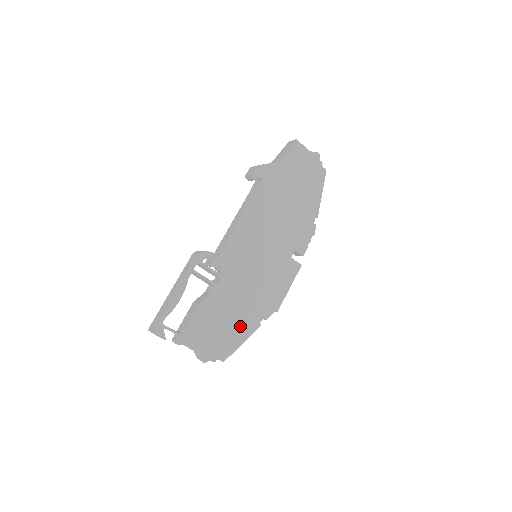
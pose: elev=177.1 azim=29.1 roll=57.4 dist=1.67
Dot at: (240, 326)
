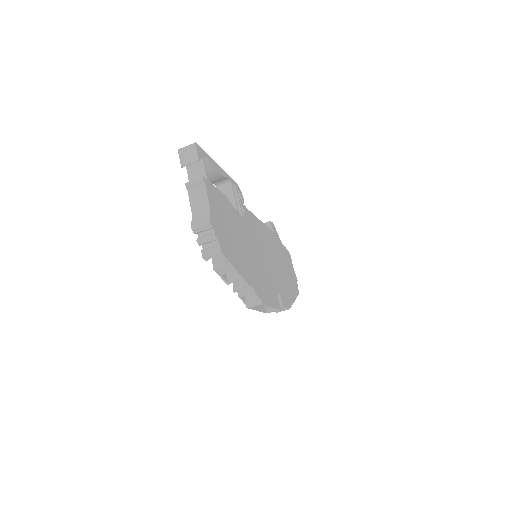
Dot at: (240, 259)
